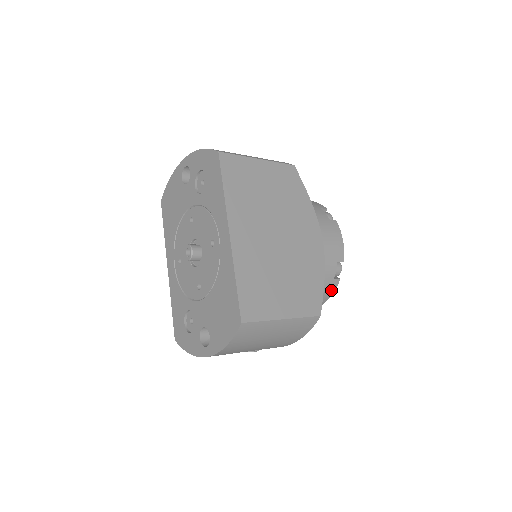
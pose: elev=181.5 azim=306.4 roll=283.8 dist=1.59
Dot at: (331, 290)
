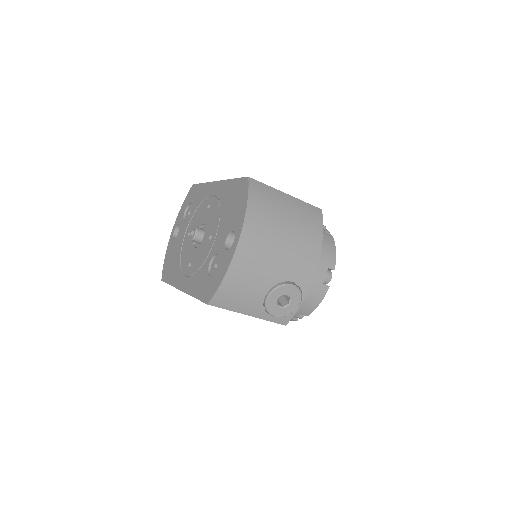
Dot at: (331, 243)
